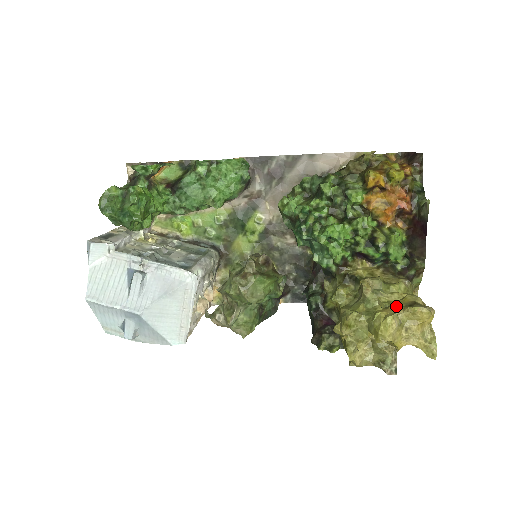
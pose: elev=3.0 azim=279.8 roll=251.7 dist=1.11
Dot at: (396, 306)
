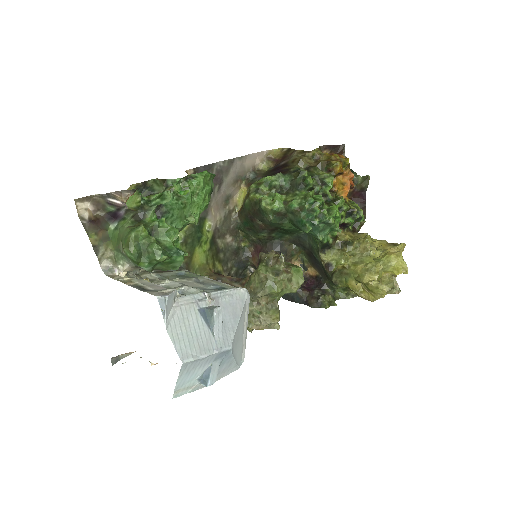
Dot at: (388, 249)
